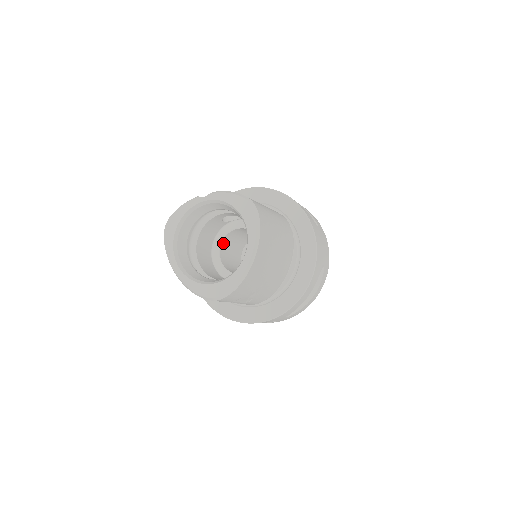
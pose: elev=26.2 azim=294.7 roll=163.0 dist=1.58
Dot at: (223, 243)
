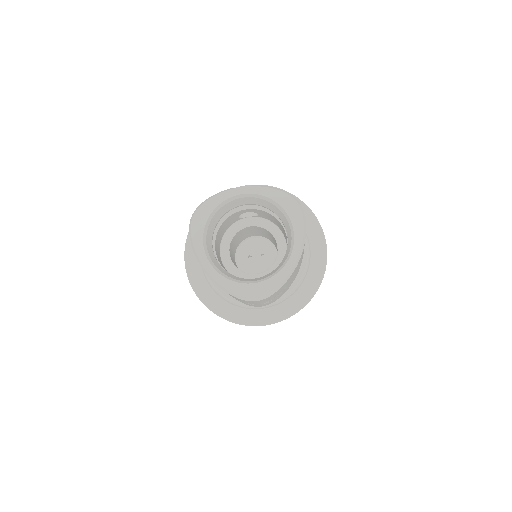
Dot at: (232, 240)
